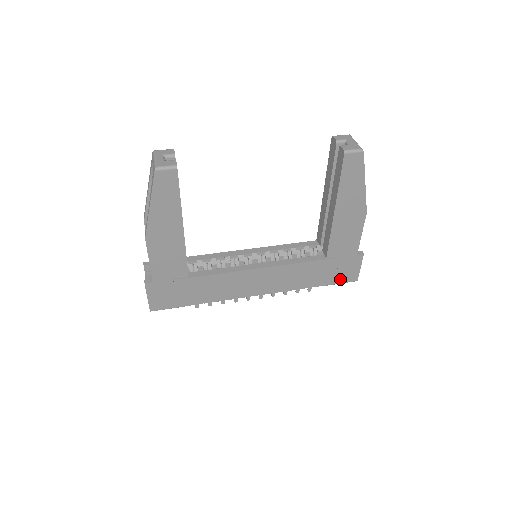
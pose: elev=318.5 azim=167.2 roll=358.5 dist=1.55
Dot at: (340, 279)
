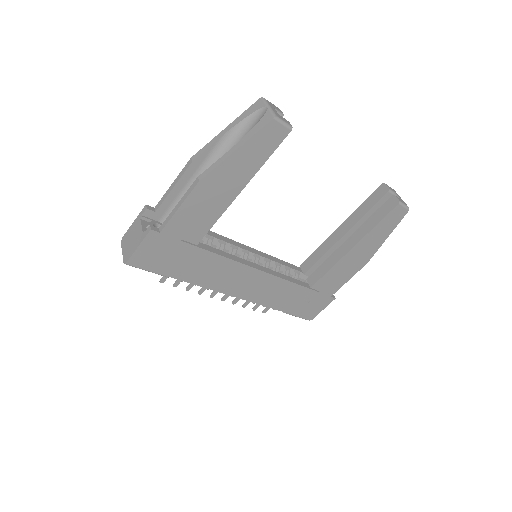
Dot at: (302, 313)
